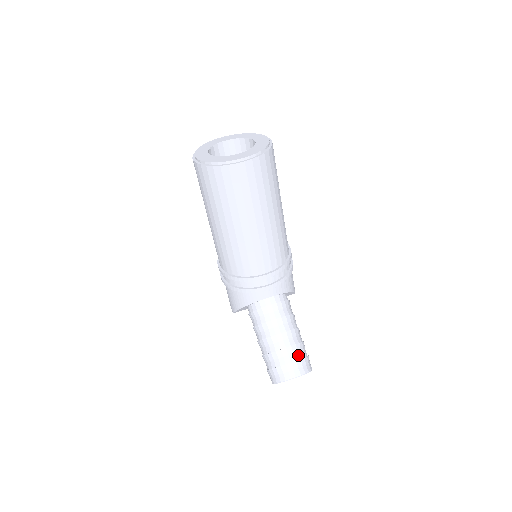
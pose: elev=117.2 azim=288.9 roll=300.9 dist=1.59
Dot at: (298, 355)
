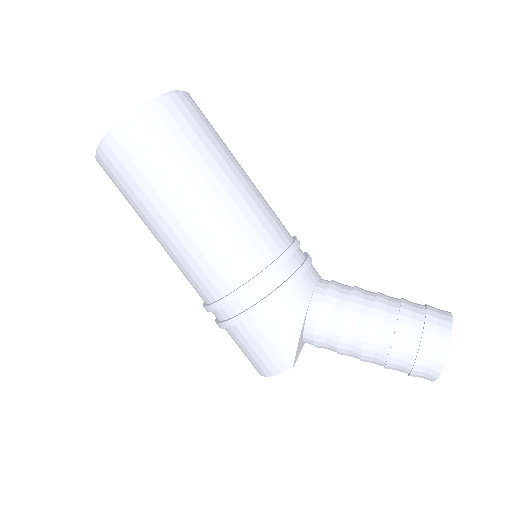
Dot at: (418, 304)
